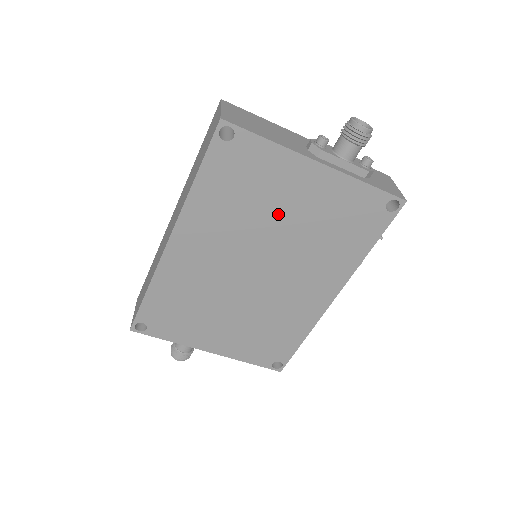
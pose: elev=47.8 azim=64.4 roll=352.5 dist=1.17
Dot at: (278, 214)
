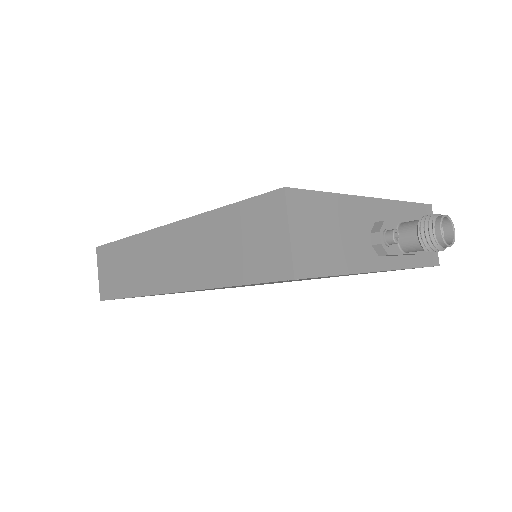
Dot at: occluded
